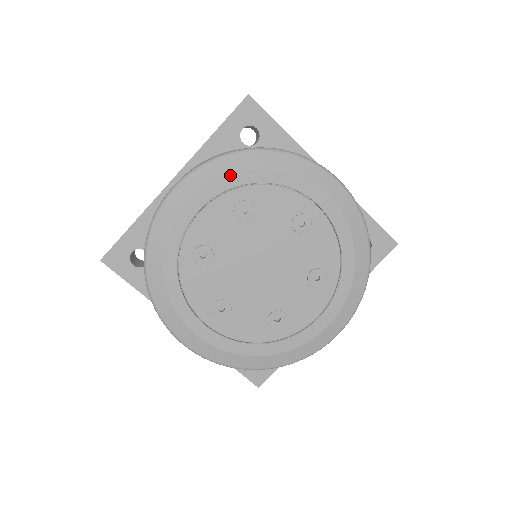
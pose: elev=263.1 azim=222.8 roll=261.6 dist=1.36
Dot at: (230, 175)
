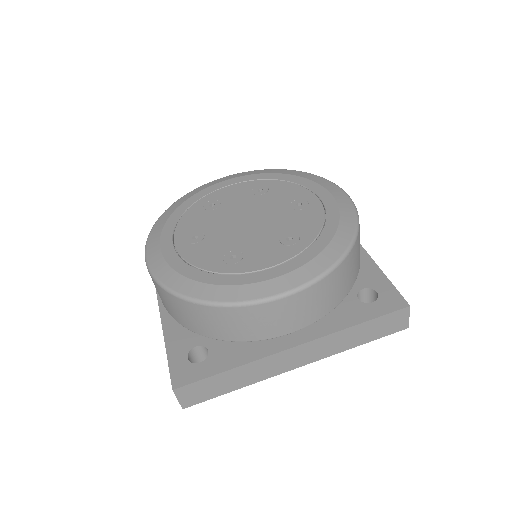
Dot at: (265, 174)
